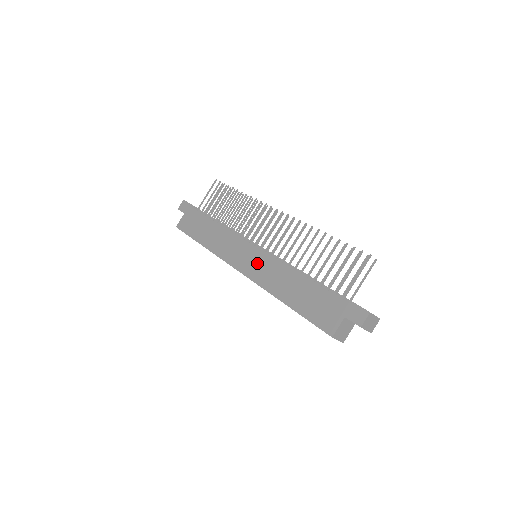
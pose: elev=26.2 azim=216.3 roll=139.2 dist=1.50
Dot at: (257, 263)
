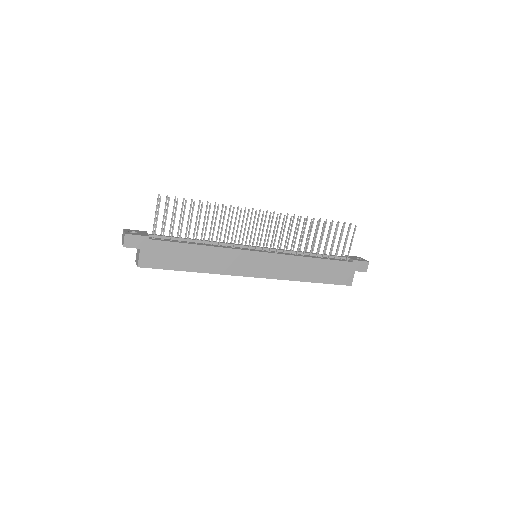
Dot at: (272, 265)
